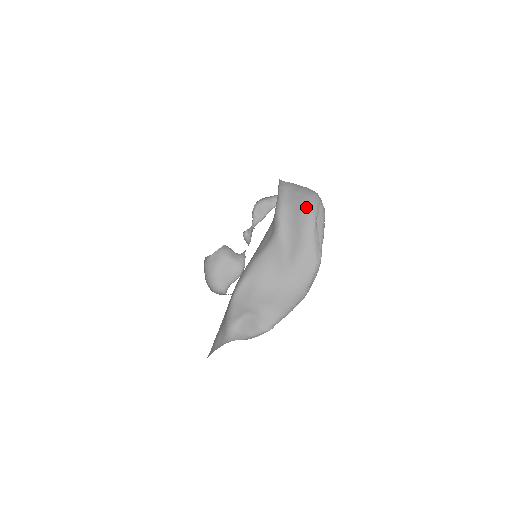
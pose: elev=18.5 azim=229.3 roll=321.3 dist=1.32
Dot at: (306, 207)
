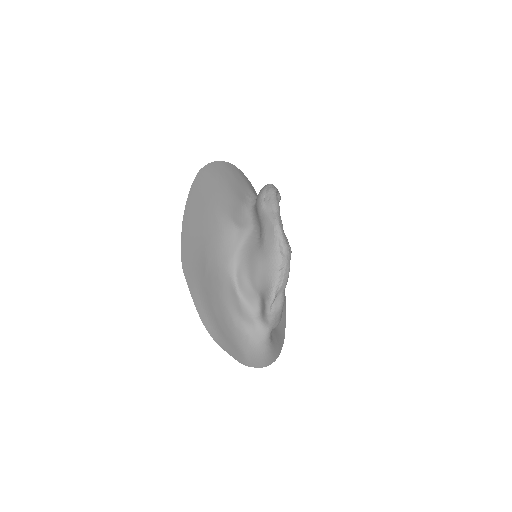
Dot at: (257, 197)
